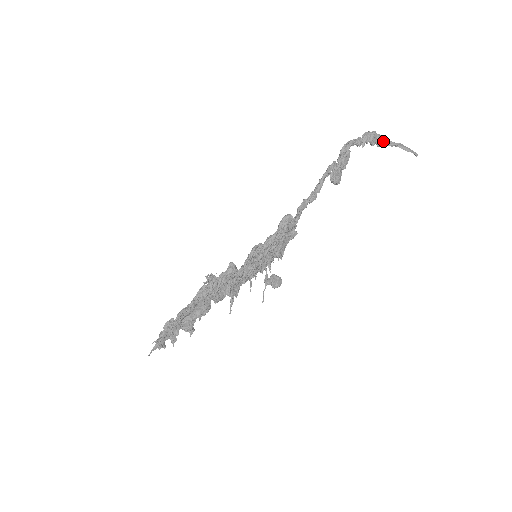
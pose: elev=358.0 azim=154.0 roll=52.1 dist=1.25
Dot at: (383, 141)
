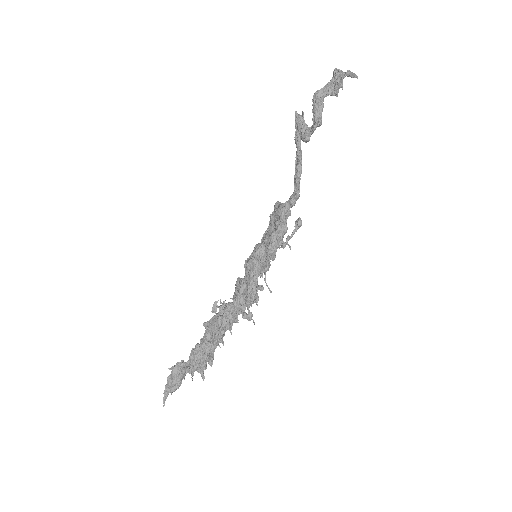
Dot at: (342, 77)
